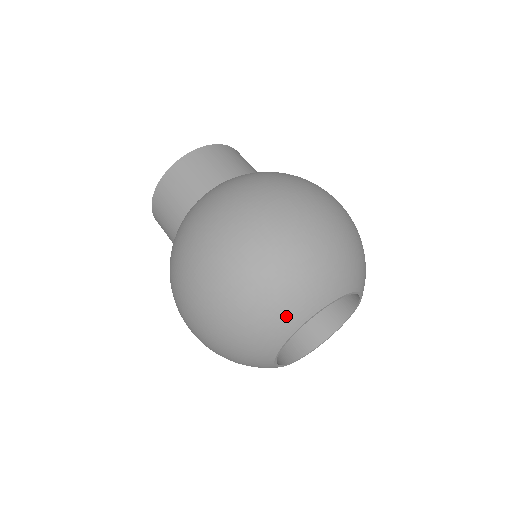
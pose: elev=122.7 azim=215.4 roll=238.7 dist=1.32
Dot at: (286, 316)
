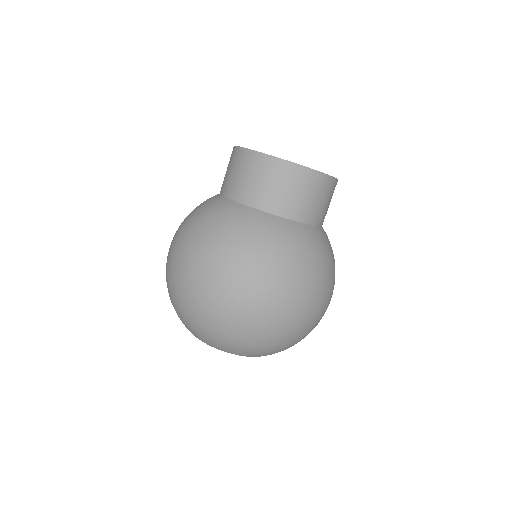
Dot at: (234, 350)
